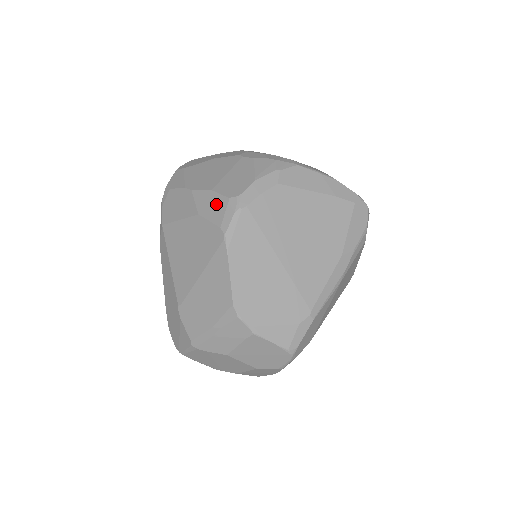
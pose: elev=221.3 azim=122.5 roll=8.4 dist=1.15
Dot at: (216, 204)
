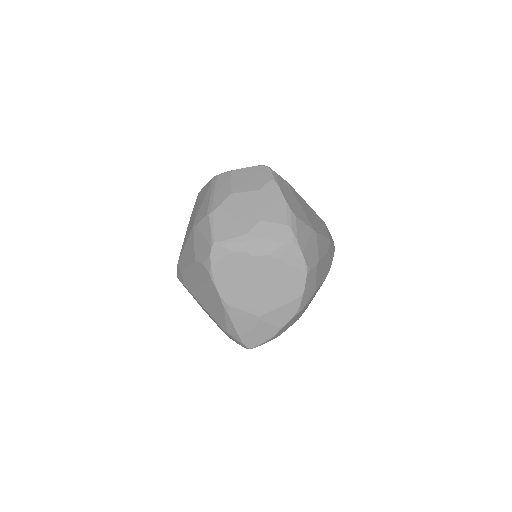
Dot at: occluded
